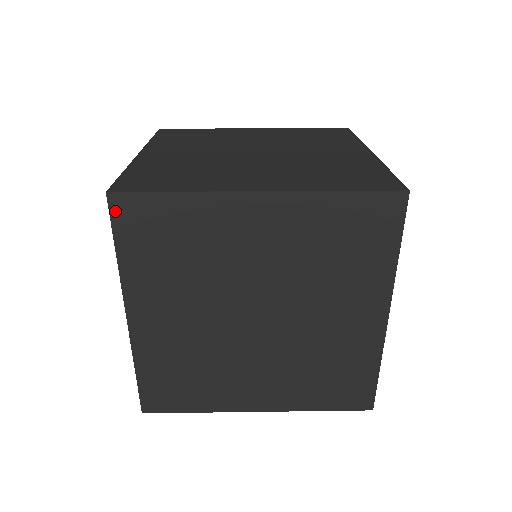
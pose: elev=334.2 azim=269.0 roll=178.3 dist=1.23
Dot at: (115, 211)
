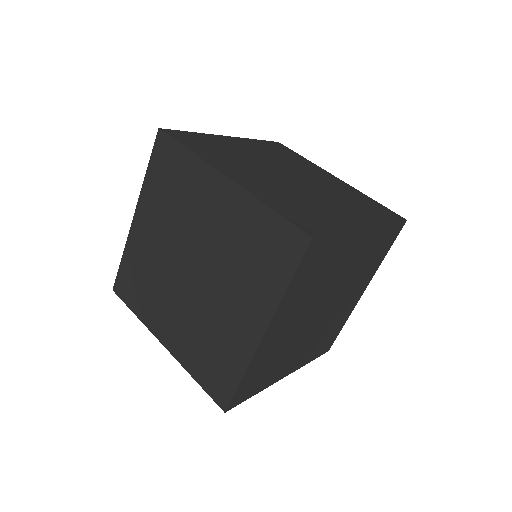
Dot at: (308, 251)
